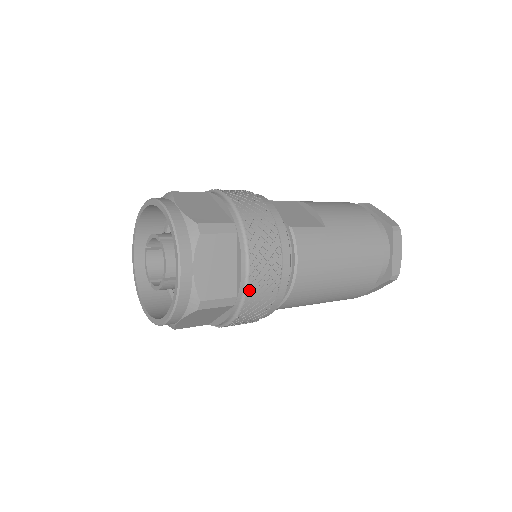
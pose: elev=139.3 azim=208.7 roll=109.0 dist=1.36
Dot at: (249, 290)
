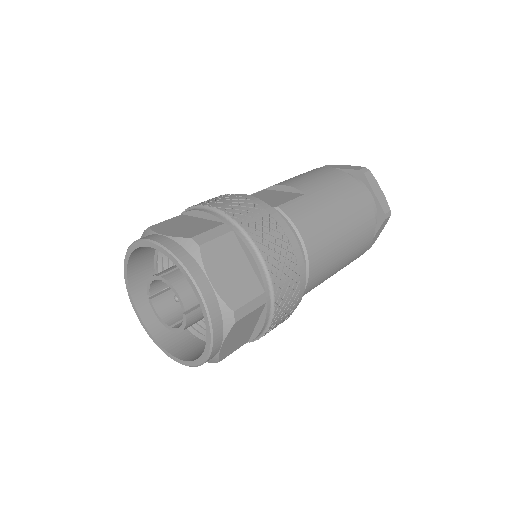
Dot at: (273, 279)
